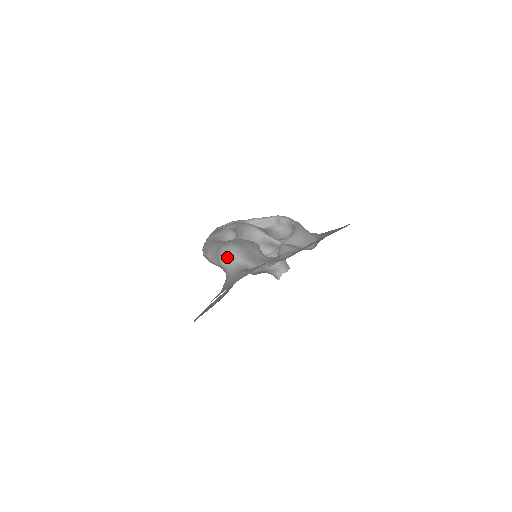
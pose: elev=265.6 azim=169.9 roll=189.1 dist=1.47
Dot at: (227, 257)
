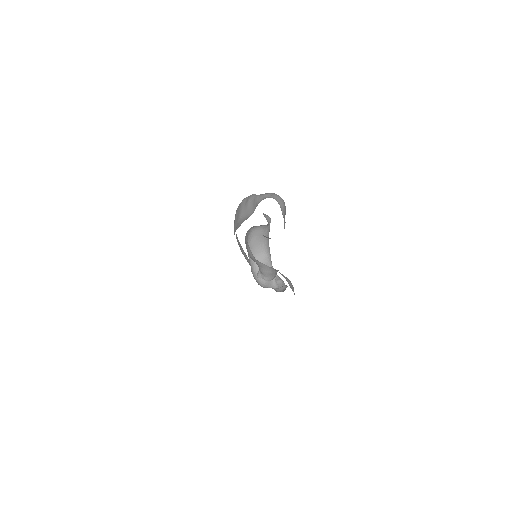
Dot at: (275, 195)
